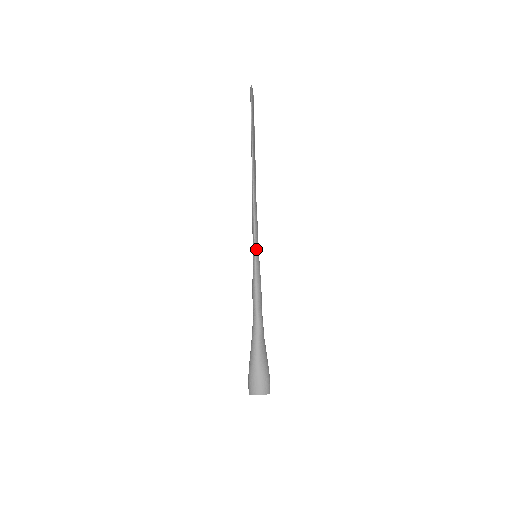
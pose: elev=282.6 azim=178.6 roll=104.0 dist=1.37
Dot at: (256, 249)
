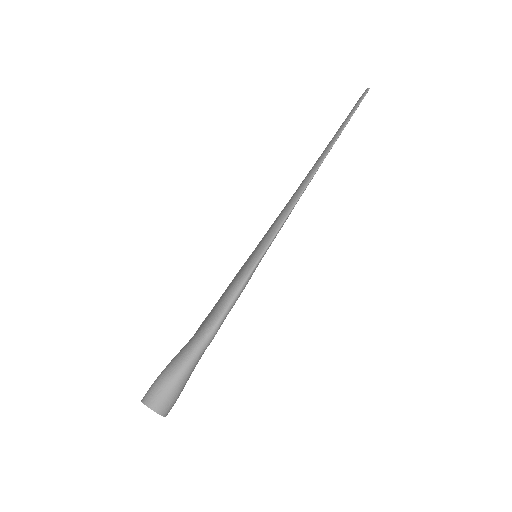
Dot at: (266, 251)
